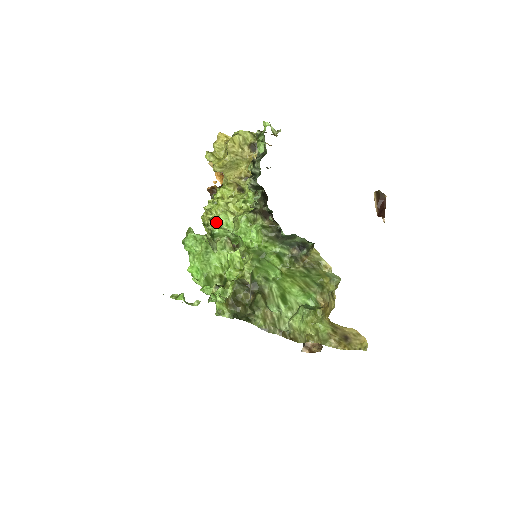
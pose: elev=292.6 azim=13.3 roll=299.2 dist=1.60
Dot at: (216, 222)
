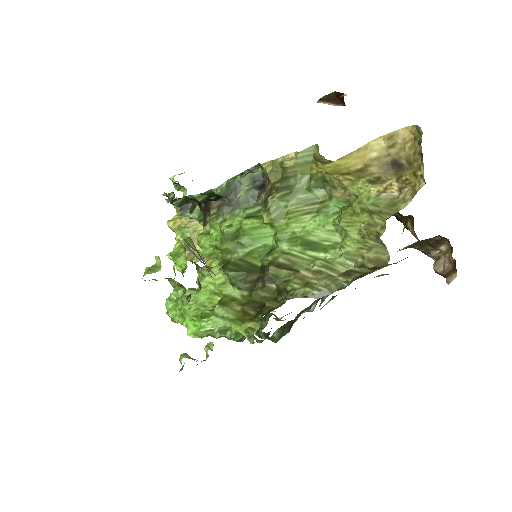
Dot at: occluded
